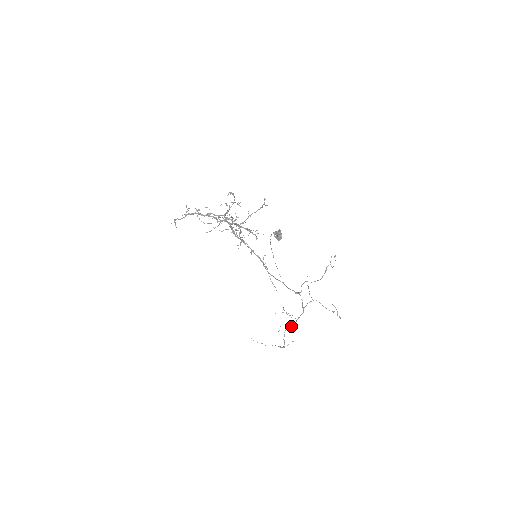
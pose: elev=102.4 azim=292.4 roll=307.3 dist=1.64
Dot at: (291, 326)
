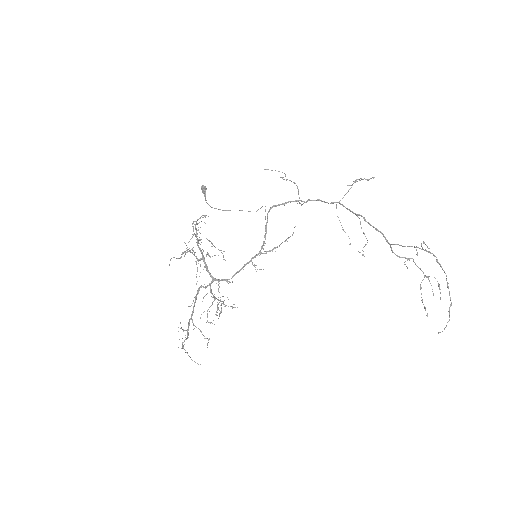
Dot at: occluded
